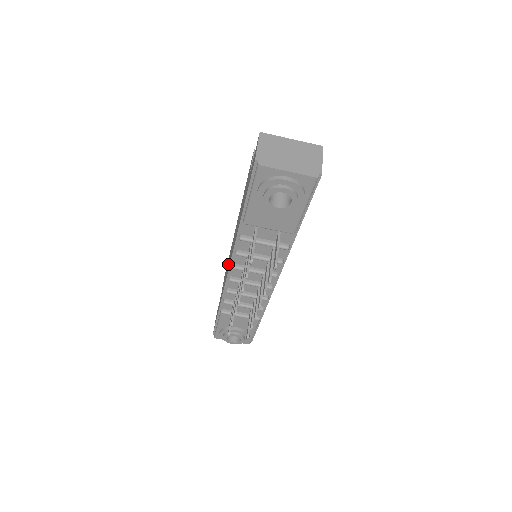
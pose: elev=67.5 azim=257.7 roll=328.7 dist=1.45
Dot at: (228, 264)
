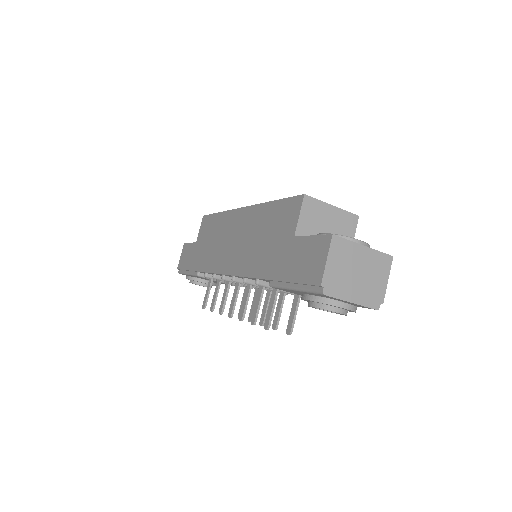
Dot at: (220, 245)
